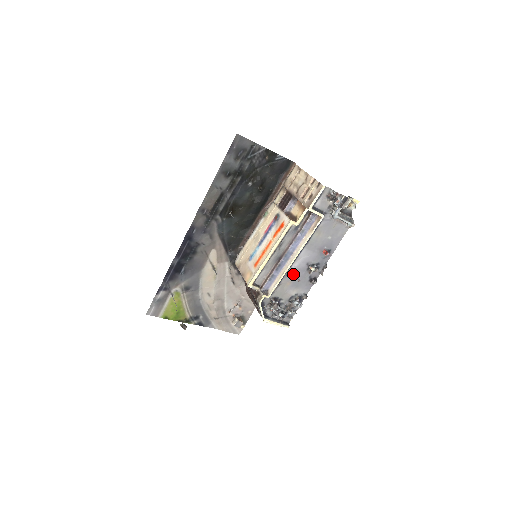
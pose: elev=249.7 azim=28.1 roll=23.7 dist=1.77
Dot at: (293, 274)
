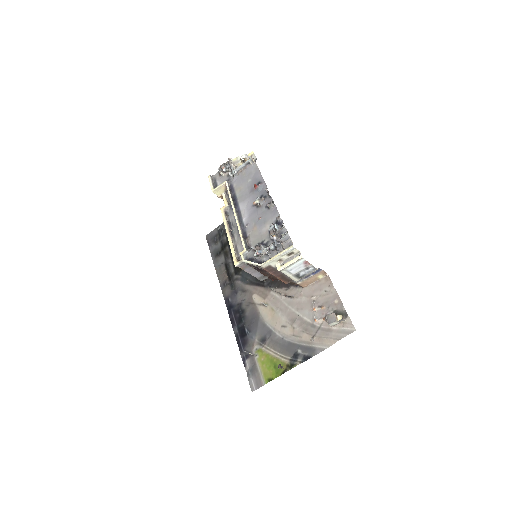
Dot at: (251, 221)
